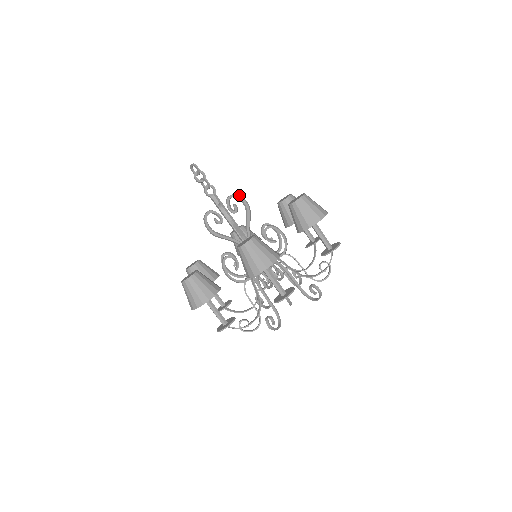
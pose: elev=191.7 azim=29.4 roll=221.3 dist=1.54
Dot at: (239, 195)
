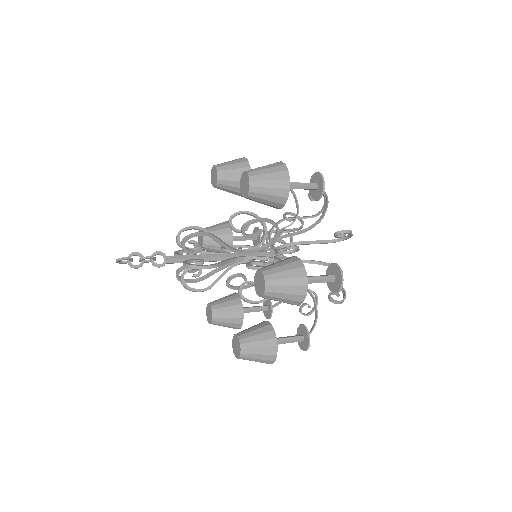
Dot at: (189, 235)
